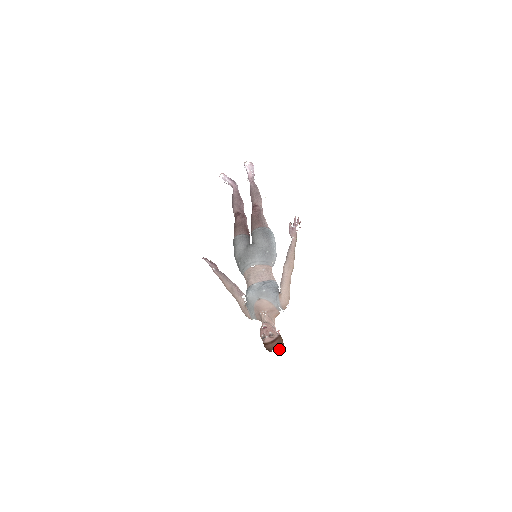
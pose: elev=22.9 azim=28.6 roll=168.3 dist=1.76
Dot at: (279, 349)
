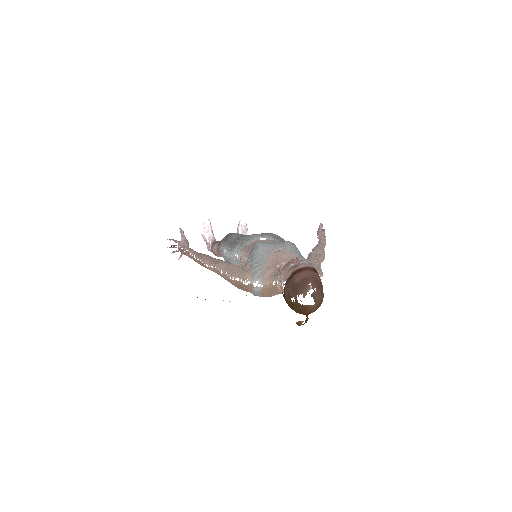
Dot at: (318, 297)
